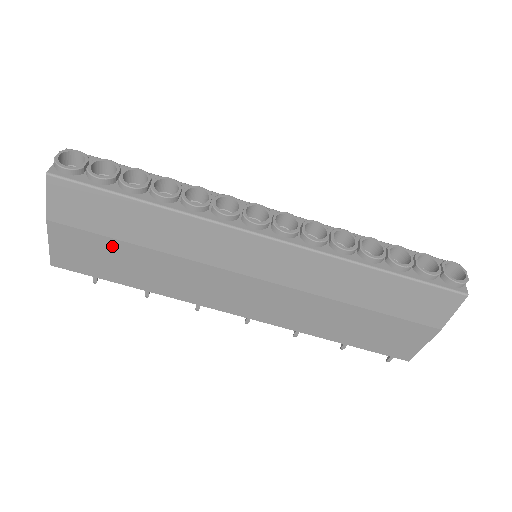
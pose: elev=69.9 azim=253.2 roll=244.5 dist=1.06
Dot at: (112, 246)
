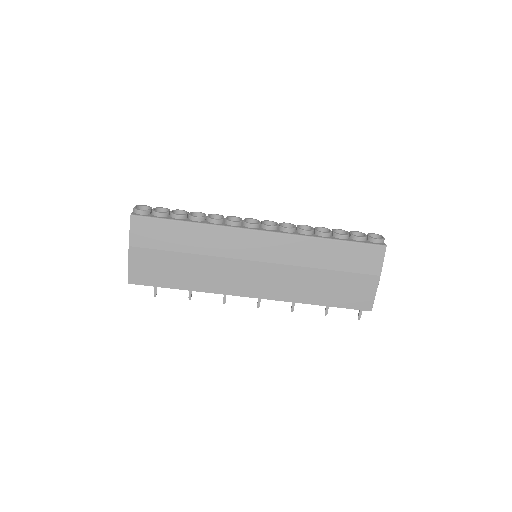
Dot at: (168, 257)
